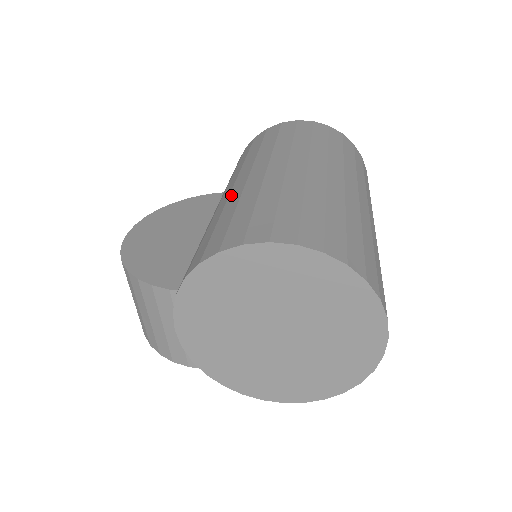
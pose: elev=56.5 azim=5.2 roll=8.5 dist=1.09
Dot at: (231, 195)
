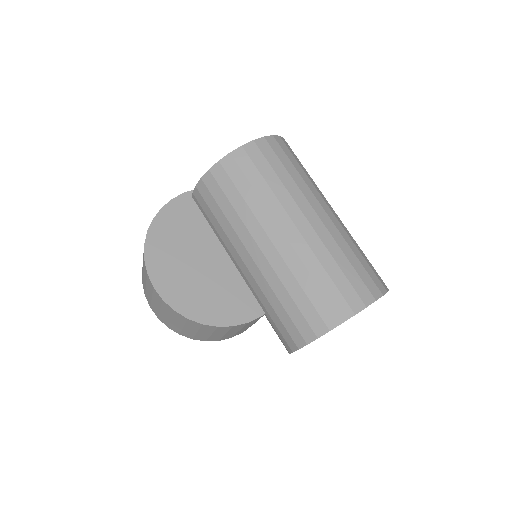
Dot at: (286, 259)
